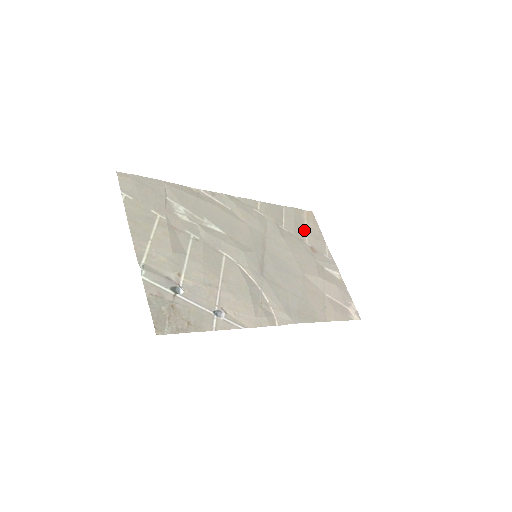
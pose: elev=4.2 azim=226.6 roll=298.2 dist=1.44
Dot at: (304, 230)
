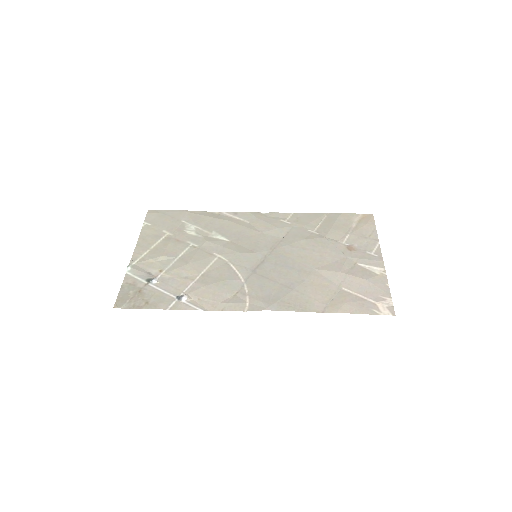
Dot at: (347, 231)
